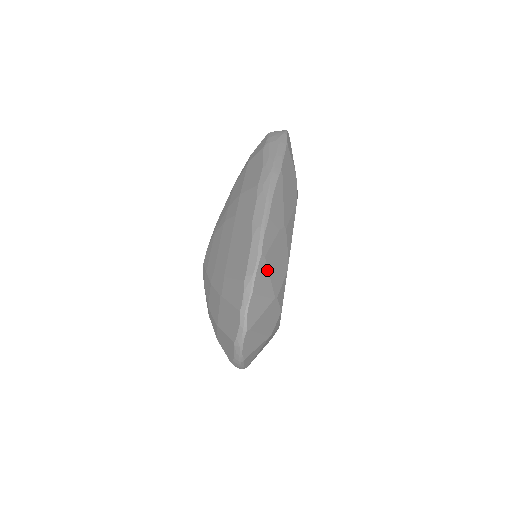
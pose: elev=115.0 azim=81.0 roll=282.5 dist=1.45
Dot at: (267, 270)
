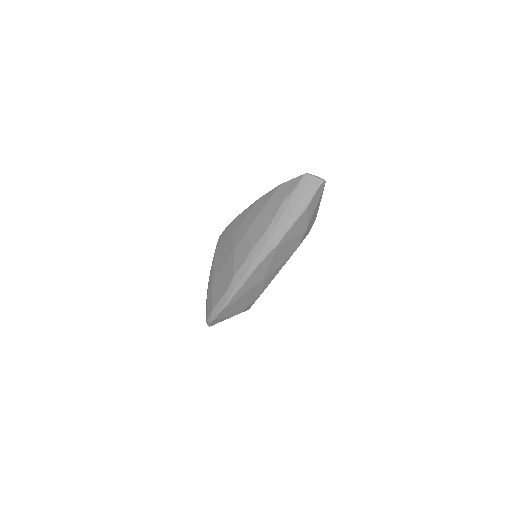
Dot at: (232, 308)
